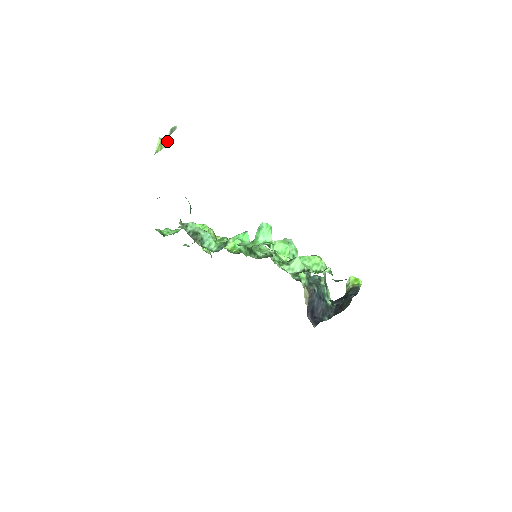
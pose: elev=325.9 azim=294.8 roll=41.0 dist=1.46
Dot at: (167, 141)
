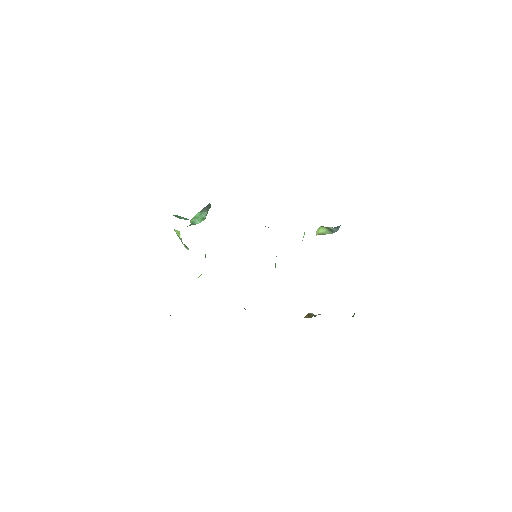
Dot at: (181, 241)
